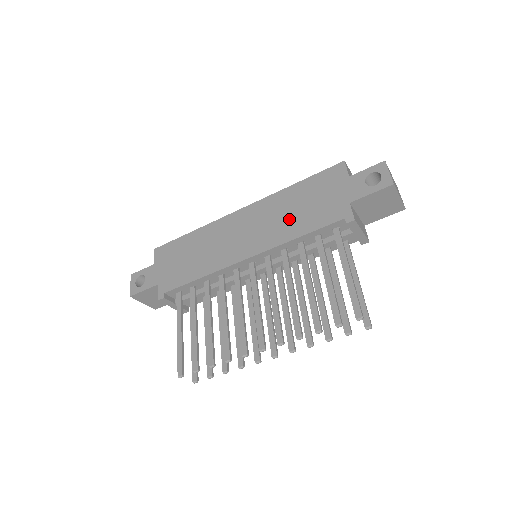
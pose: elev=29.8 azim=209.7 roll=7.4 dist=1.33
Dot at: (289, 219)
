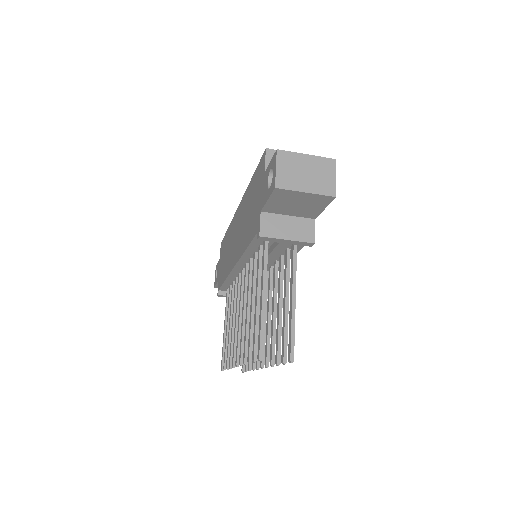
Dot at: (245, 226)
